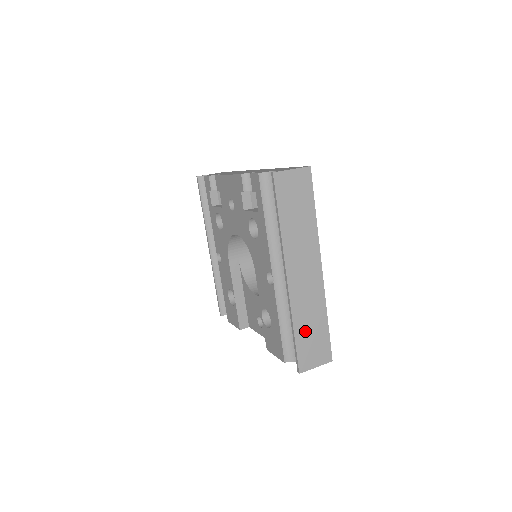
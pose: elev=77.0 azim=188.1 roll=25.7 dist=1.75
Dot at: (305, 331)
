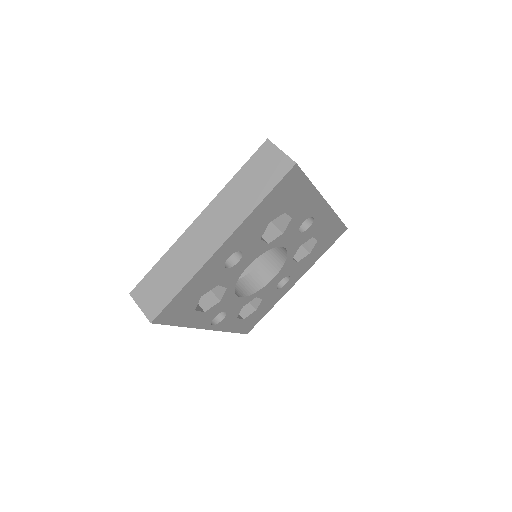
Dot at: (164, 271)
